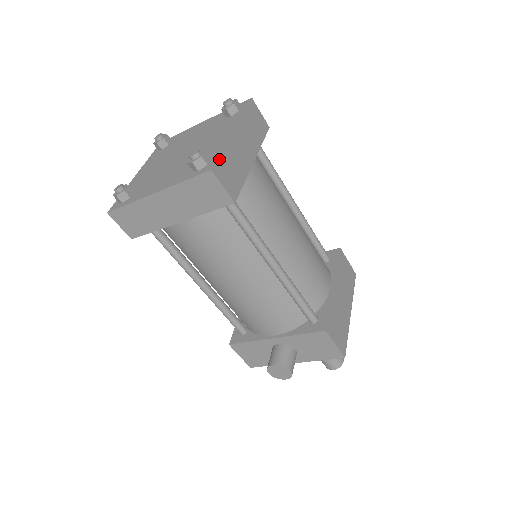
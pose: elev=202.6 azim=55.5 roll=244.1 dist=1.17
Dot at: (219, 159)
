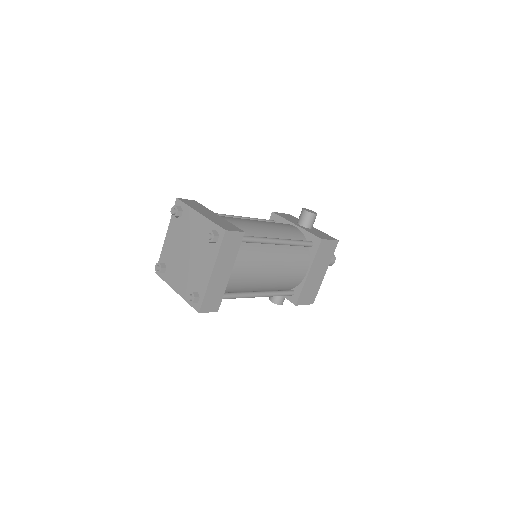
Dot at: (203, 302)
